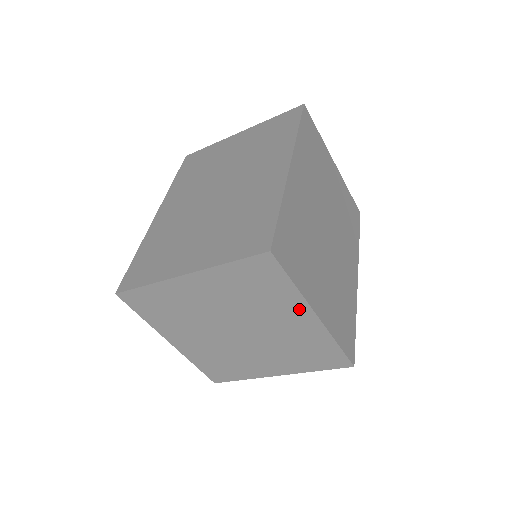
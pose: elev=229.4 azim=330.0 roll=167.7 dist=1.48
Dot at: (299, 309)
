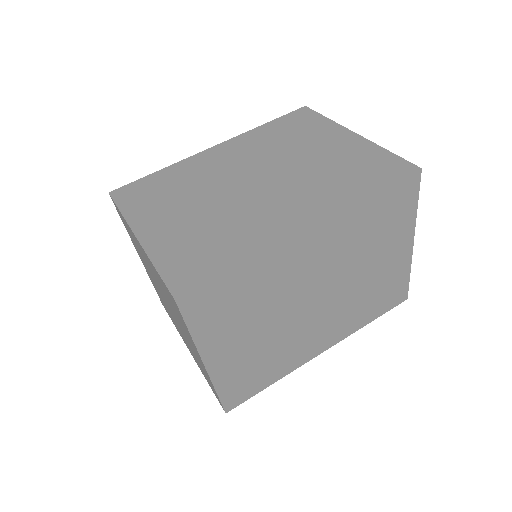
Dot at: occluded
